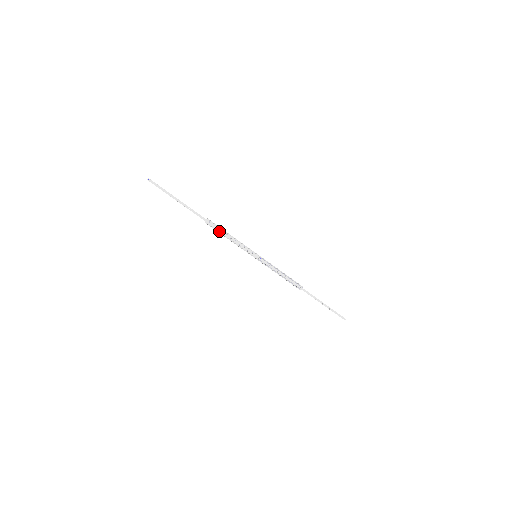
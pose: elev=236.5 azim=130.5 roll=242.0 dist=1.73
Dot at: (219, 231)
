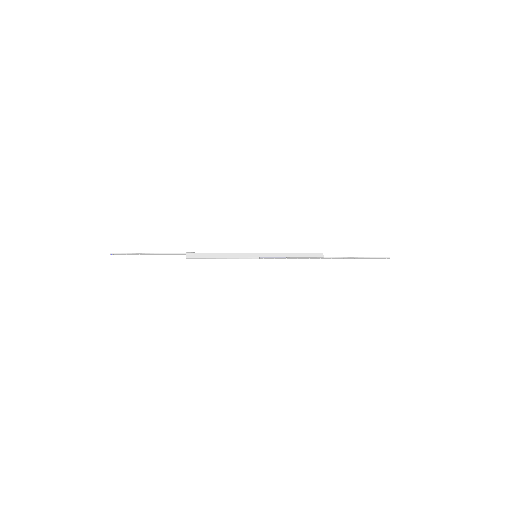
Dot at: (205, 257)
